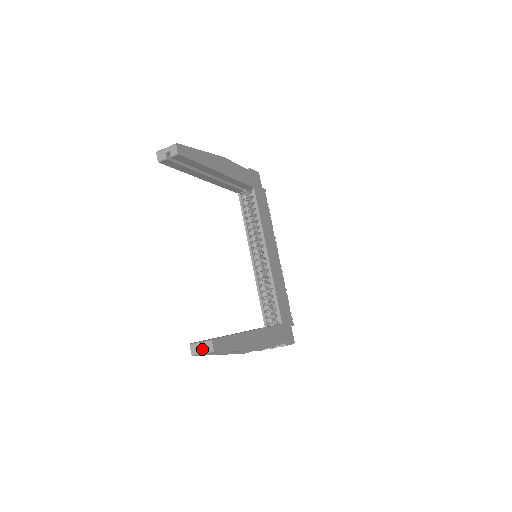
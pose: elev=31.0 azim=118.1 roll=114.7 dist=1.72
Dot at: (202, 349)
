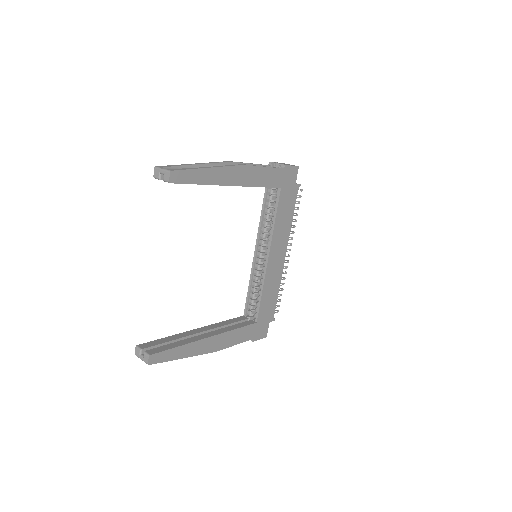
Dot at: (141, 357)
